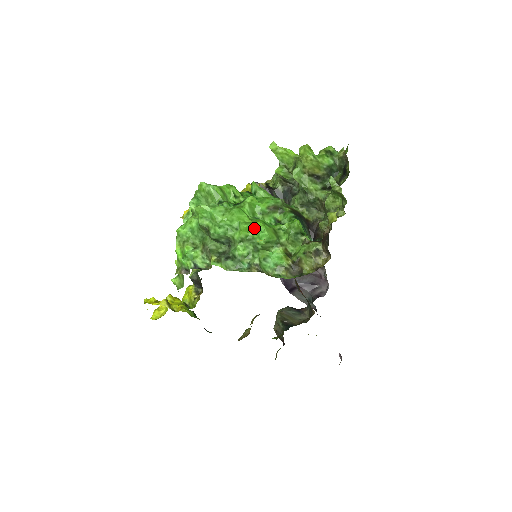
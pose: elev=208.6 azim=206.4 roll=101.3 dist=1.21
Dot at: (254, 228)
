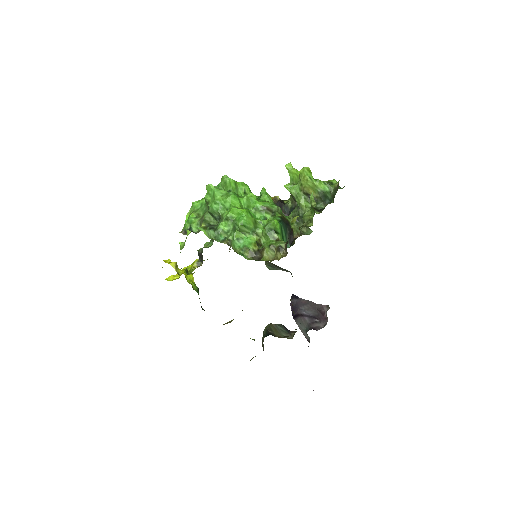
Dot at: (239, 212)
